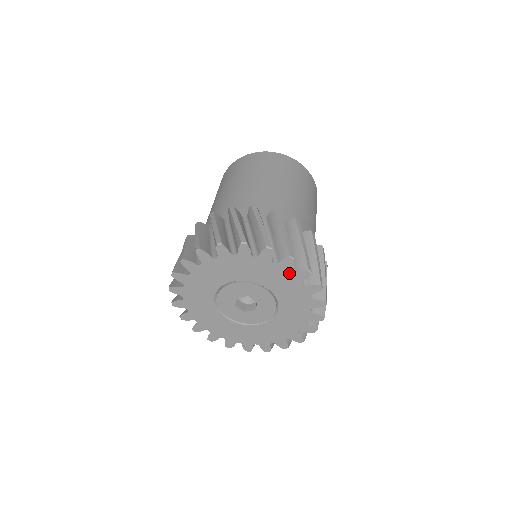
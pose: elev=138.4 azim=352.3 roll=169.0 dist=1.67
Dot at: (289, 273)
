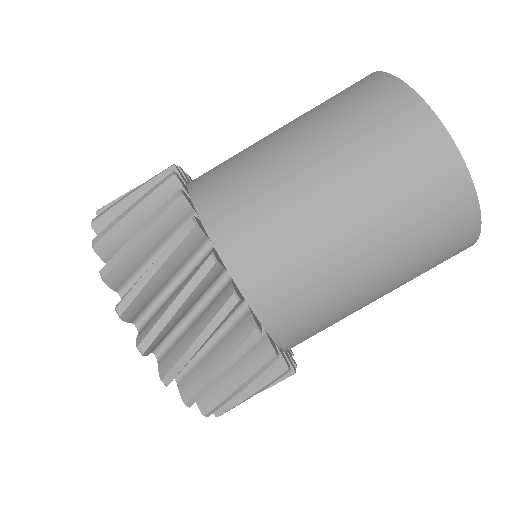
Dot at: (155, 353)
